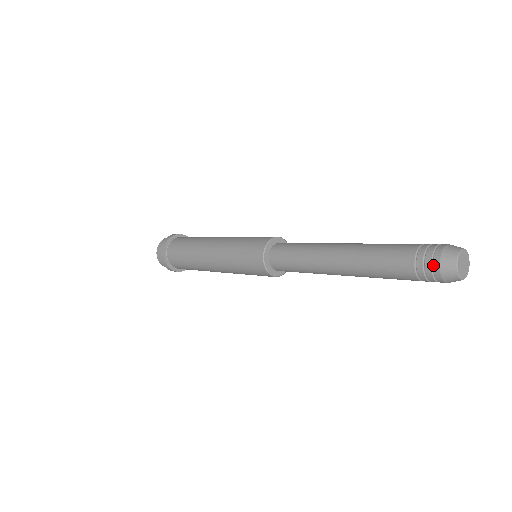
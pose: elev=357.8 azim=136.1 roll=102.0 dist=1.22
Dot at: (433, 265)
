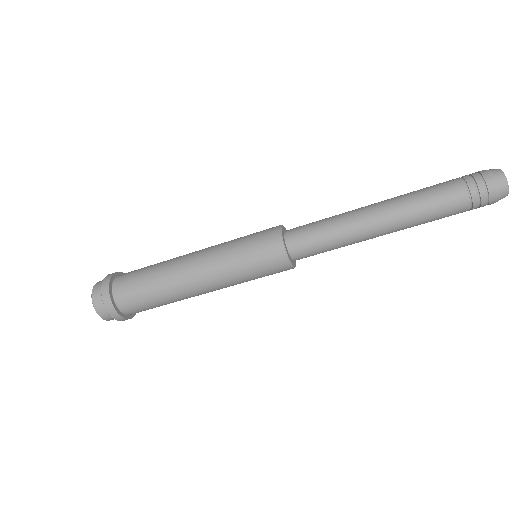
Dot at: (484, 178)
